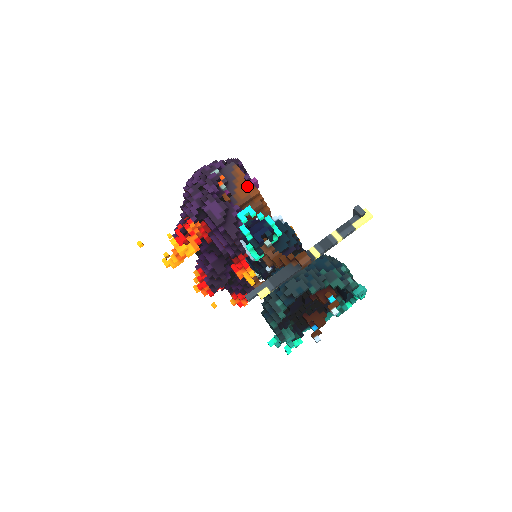
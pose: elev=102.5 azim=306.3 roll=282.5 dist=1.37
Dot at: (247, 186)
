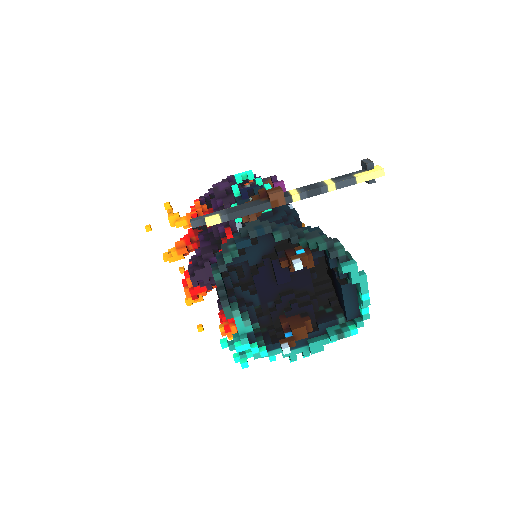
Dot at: occluded
